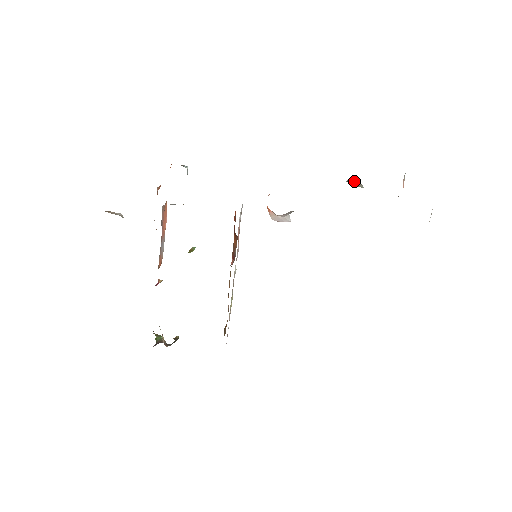
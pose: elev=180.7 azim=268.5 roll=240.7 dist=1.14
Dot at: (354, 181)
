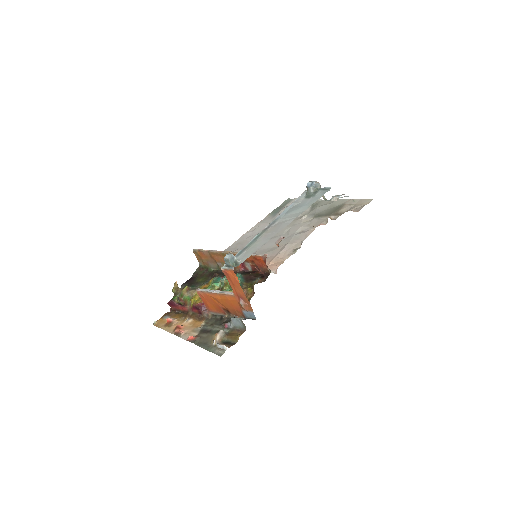
Dot at: (318, 187)
